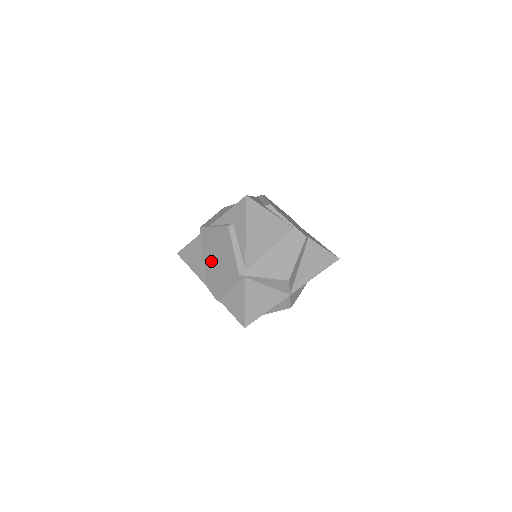
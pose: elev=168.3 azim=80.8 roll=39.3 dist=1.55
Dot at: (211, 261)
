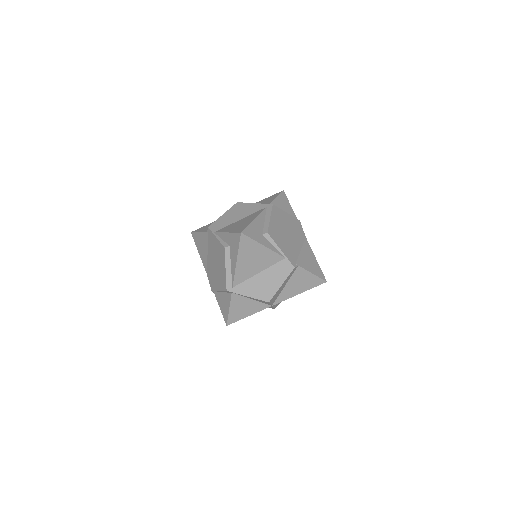
Dot at: (212, 261)
